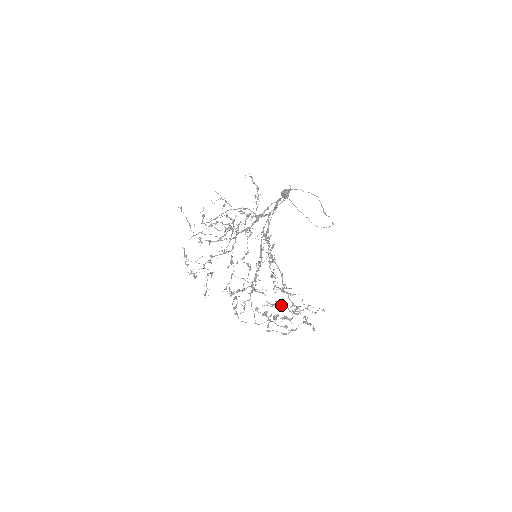
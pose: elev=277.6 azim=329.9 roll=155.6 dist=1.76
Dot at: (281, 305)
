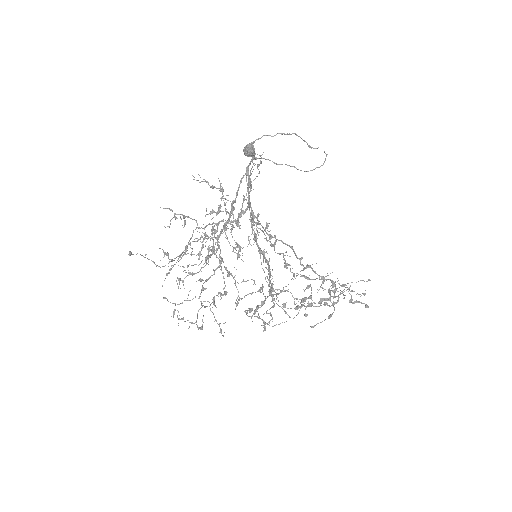
Dot at: (311, 288)
